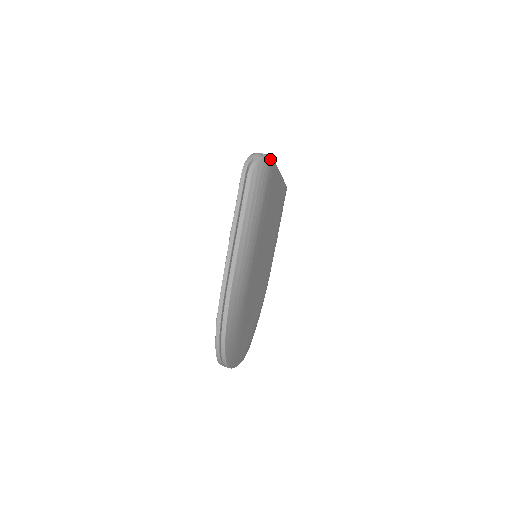
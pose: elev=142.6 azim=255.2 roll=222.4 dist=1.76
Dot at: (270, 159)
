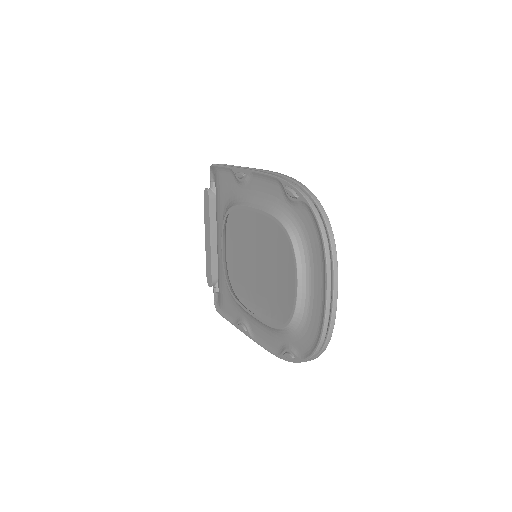
Dot at: occluded
